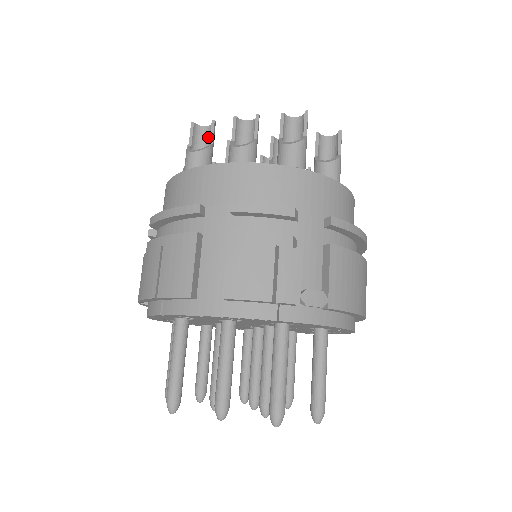
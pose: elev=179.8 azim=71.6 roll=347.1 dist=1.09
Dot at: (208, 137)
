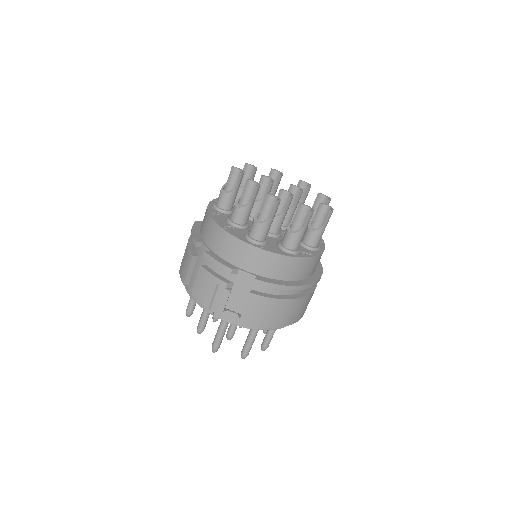
Dot at: occluded
